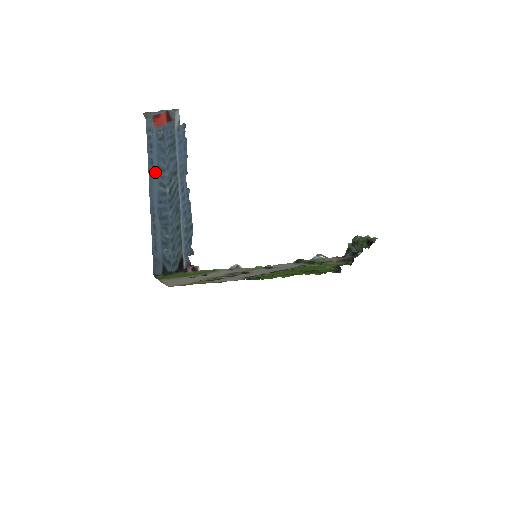
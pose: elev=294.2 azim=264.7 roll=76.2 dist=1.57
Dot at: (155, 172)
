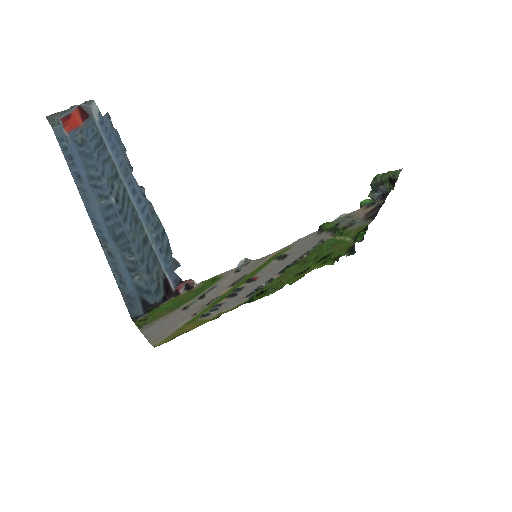
Dot at: (87, 185)
